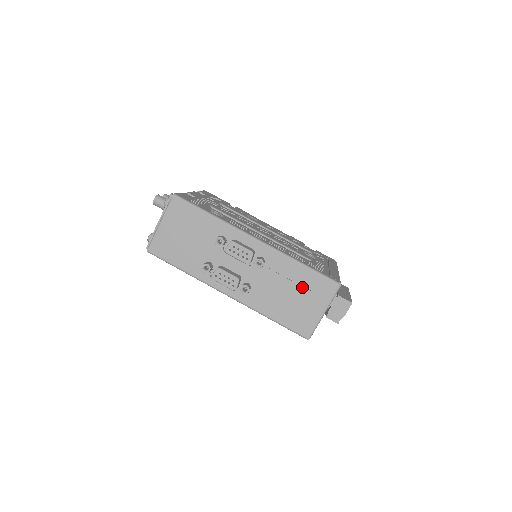
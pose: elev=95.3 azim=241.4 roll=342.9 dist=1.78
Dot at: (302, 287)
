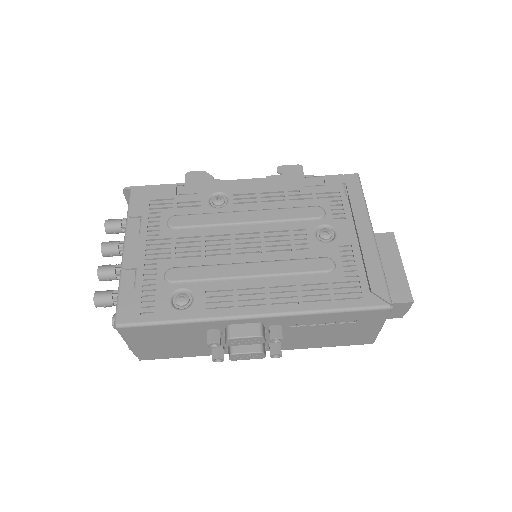
Dot at: (342, 324)
